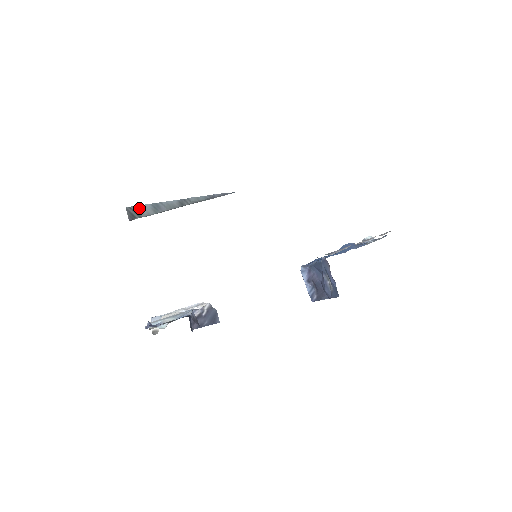
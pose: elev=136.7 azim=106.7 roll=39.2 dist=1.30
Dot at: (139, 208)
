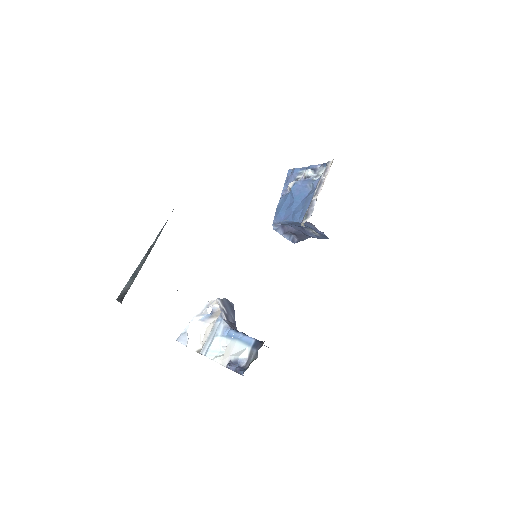
Dot at: (124, 289)
